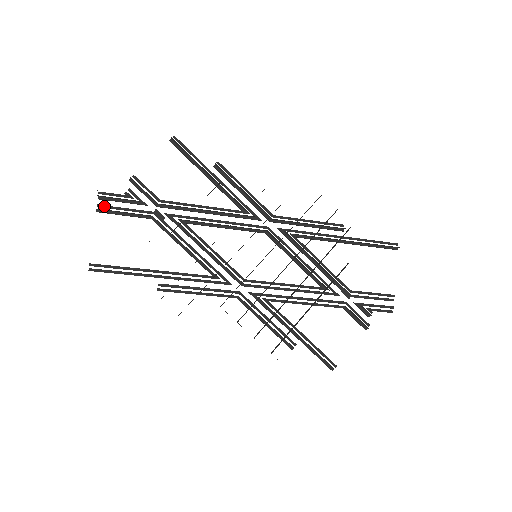
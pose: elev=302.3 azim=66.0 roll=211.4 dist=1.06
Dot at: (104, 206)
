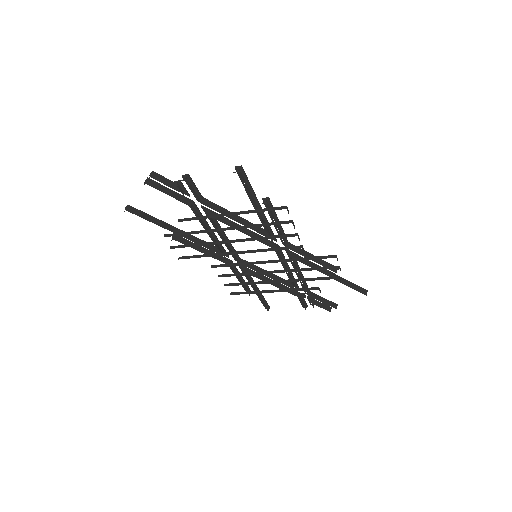
Dot at: (153, 182)
